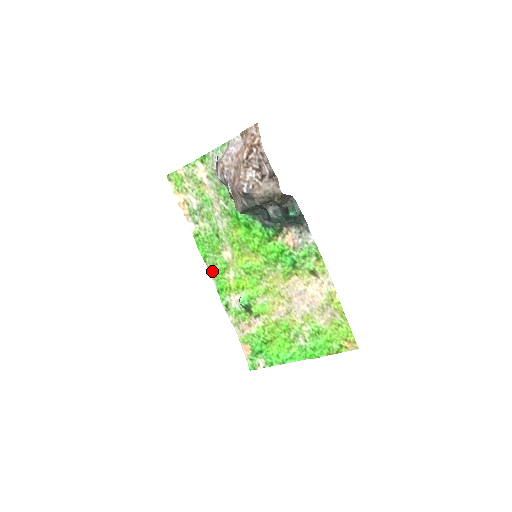
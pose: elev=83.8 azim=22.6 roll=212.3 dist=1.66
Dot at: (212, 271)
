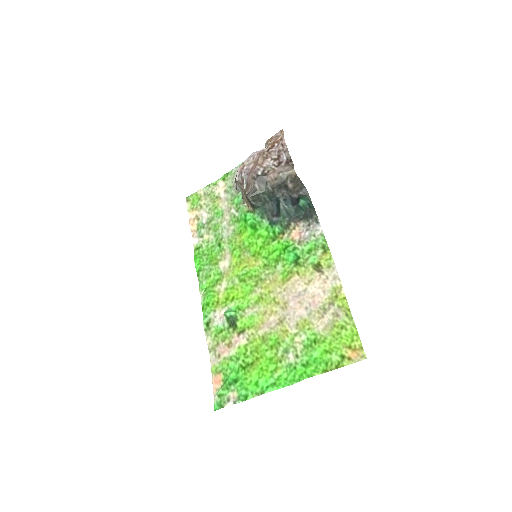
Dot at: (203, 285)
